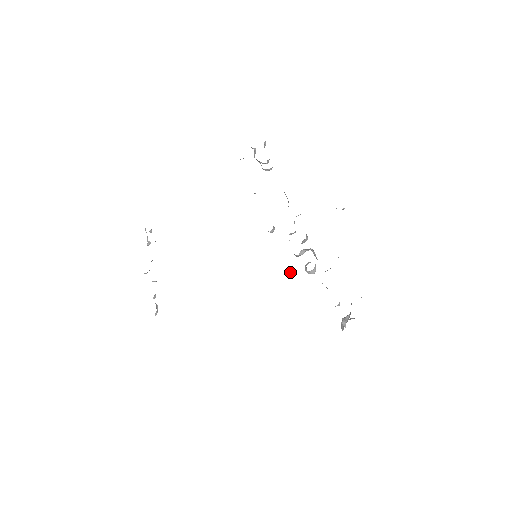
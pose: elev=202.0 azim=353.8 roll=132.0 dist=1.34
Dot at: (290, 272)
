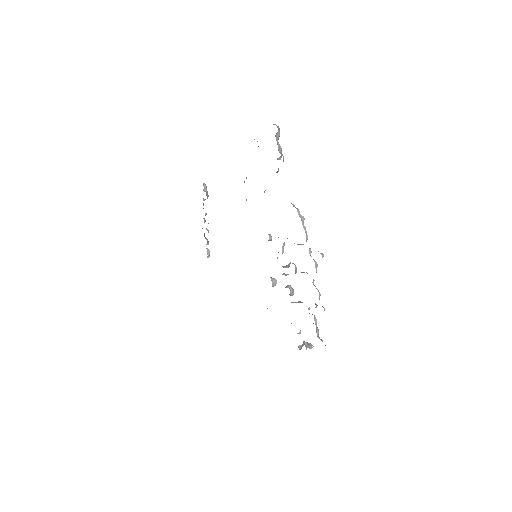
Dot at: occluded
